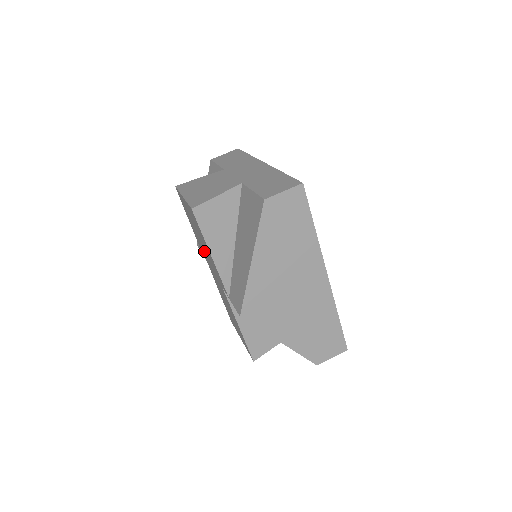
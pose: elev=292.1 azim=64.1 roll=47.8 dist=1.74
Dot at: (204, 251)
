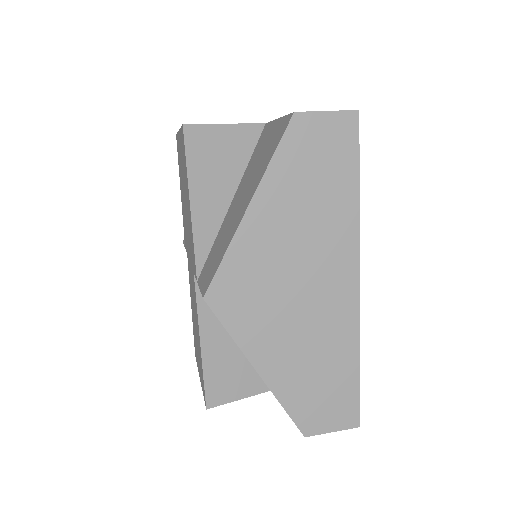
Dot at: (186, 225)
